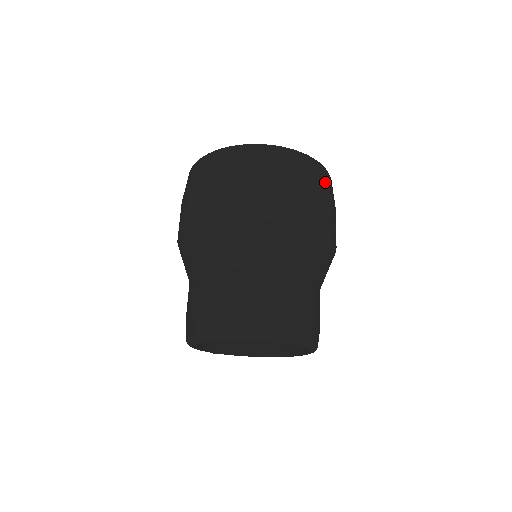
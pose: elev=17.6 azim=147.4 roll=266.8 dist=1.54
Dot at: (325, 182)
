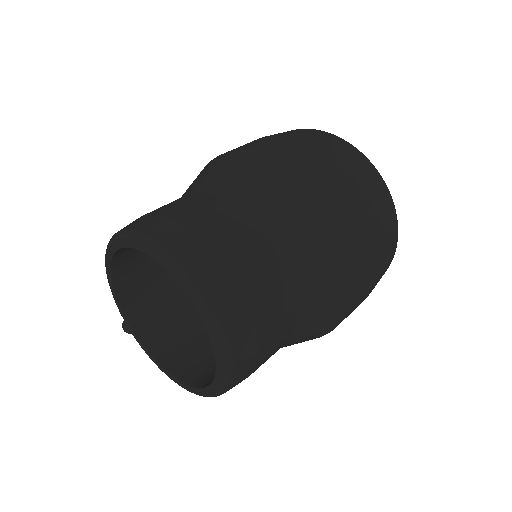
Dot at: (388, 229)
